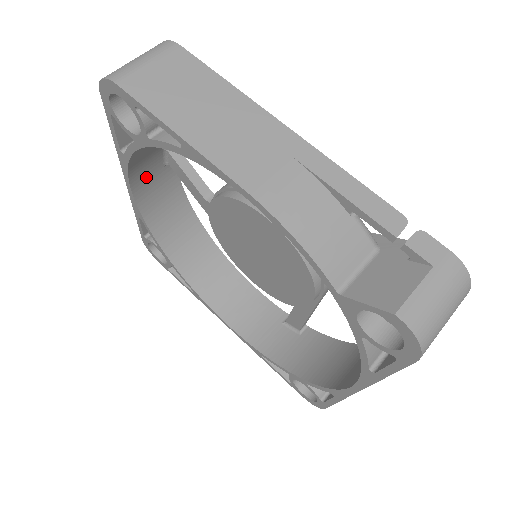
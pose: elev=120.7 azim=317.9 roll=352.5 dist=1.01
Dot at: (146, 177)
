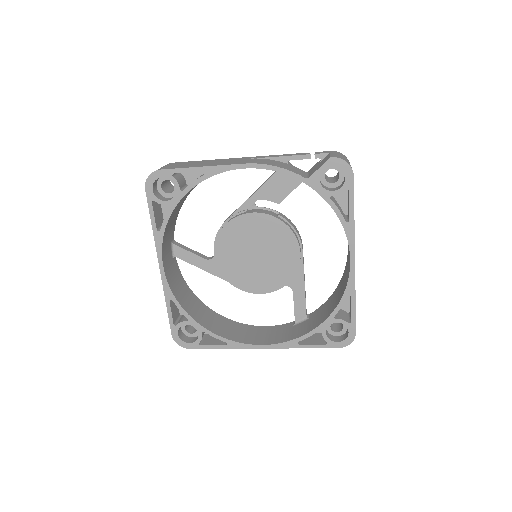
Dot at: (167, 263)
